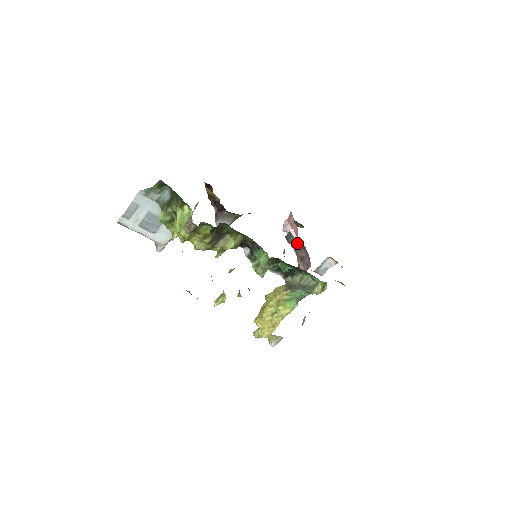
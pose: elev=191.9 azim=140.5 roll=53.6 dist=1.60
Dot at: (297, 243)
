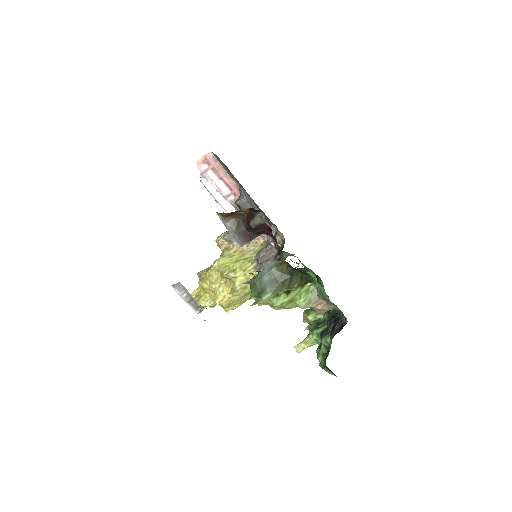
Dot at: occluded
